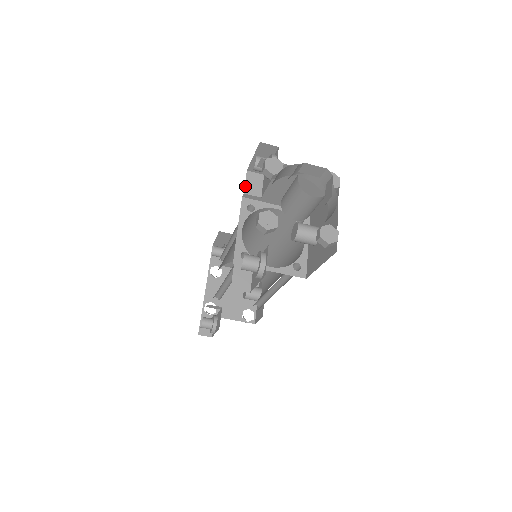
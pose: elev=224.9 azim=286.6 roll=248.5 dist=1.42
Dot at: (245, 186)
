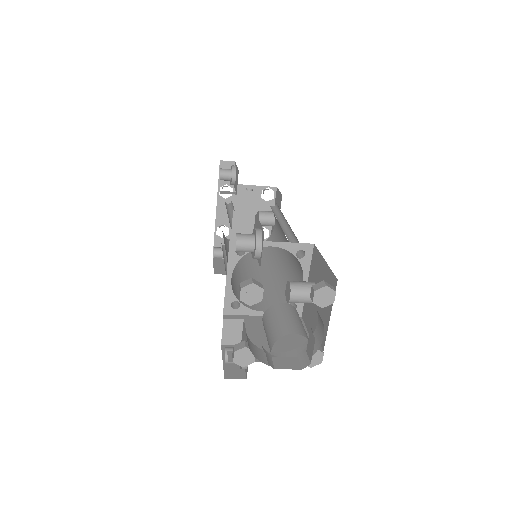
Dot at: (232, 232)
